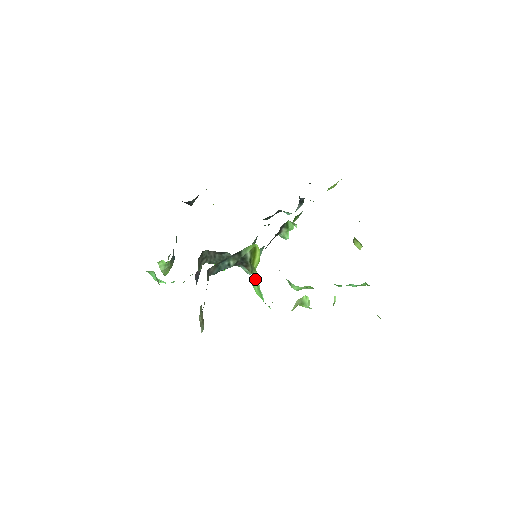
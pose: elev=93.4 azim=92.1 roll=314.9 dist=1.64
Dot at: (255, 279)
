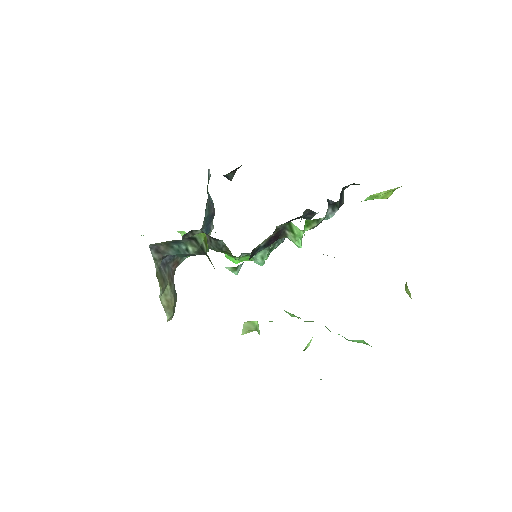
Dot at: occluded
